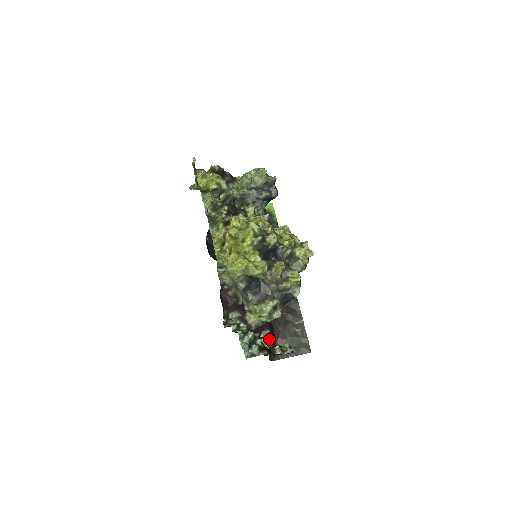
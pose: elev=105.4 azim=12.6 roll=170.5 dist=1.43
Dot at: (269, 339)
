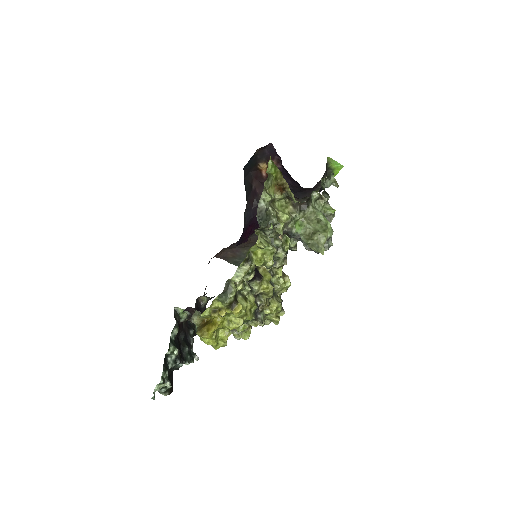
Dot at: (205, 304)
